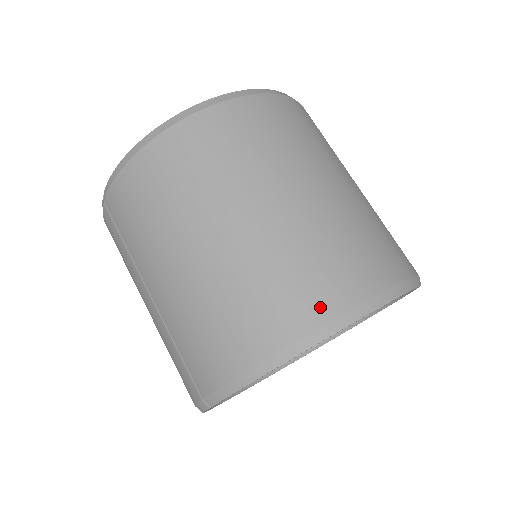
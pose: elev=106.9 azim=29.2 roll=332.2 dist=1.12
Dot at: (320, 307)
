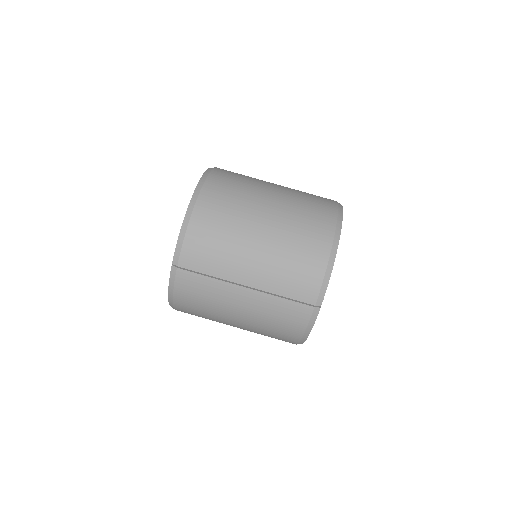
Dot at: (329, 218)
